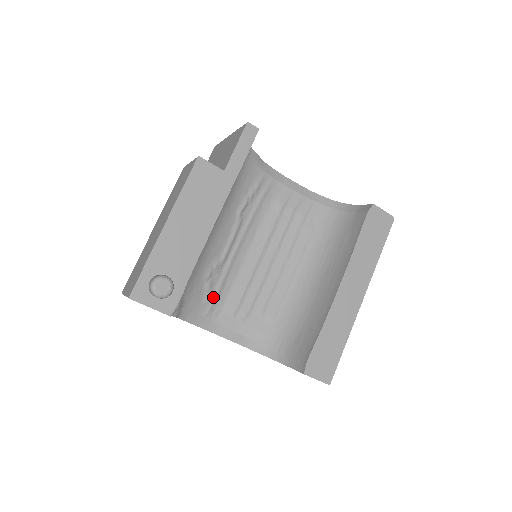
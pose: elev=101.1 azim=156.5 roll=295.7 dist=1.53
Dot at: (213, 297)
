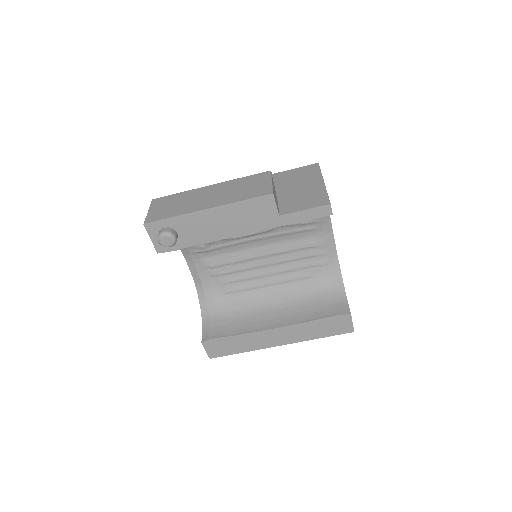
Dot at: (206, 249)
